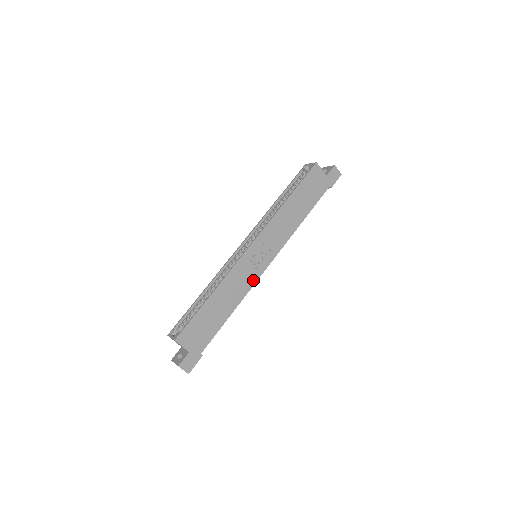
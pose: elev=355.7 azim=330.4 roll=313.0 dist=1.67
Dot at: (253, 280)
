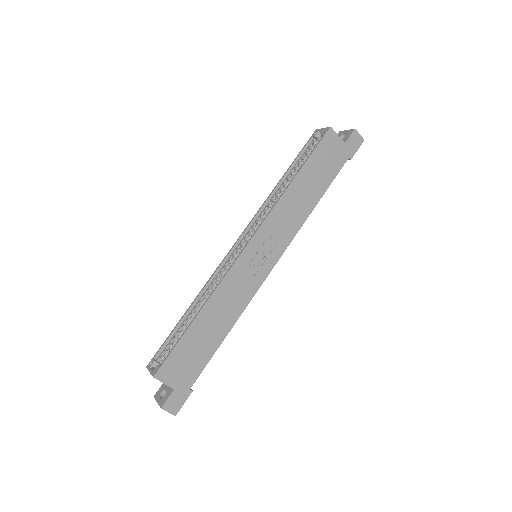
Dot at: (253, 289)
